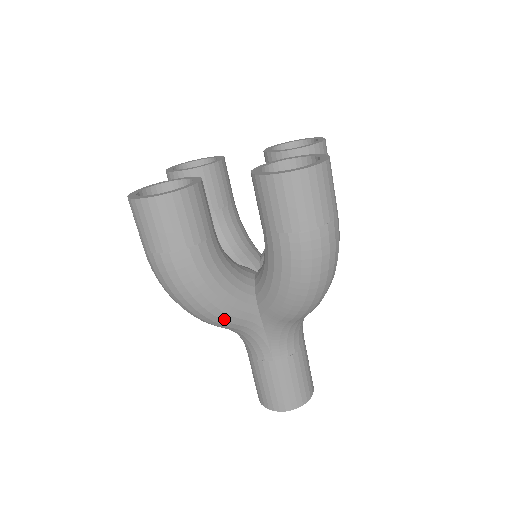
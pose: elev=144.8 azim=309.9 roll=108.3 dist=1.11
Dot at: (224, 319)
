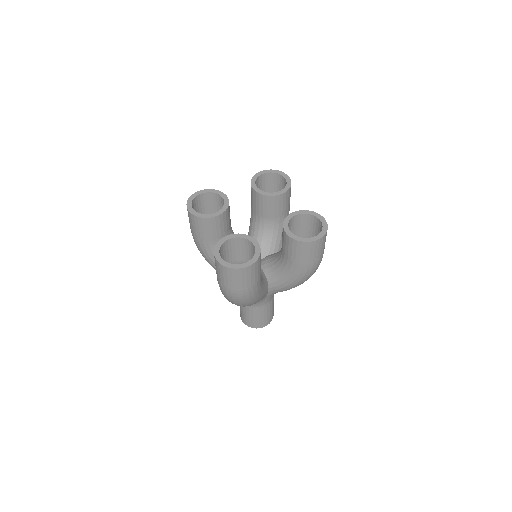
Dot at: occluded
